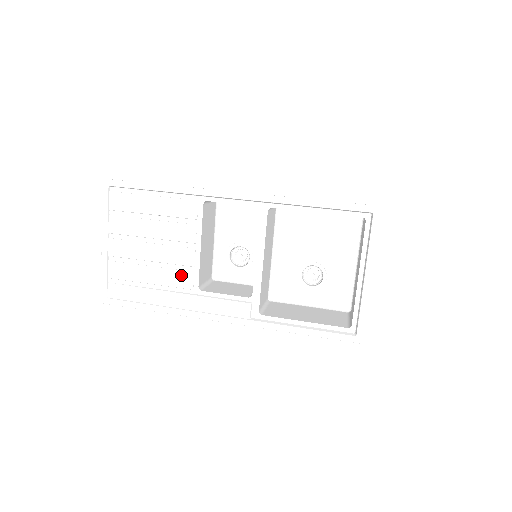
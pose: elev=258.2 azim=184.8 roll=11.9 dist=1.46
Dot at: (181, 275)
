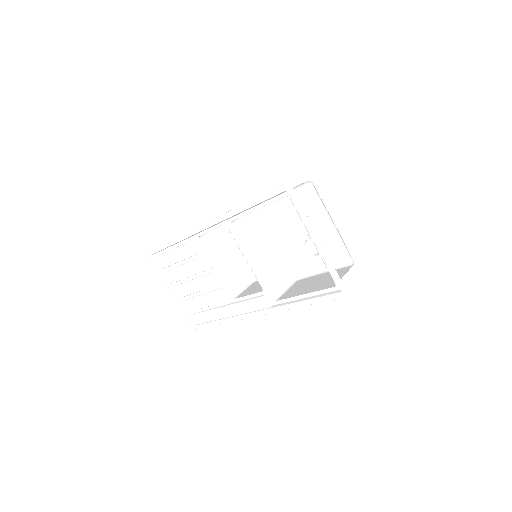
Dot at: (218, 293)
